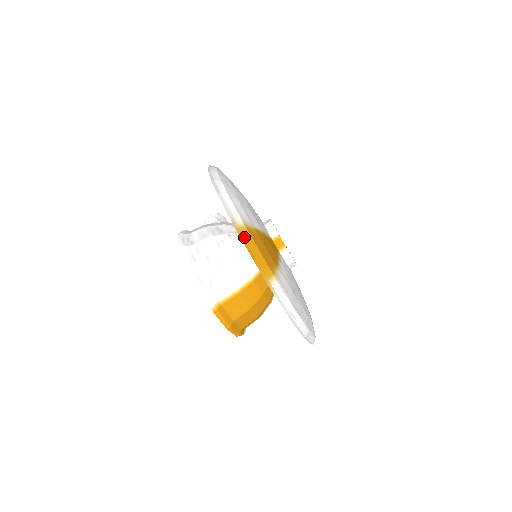
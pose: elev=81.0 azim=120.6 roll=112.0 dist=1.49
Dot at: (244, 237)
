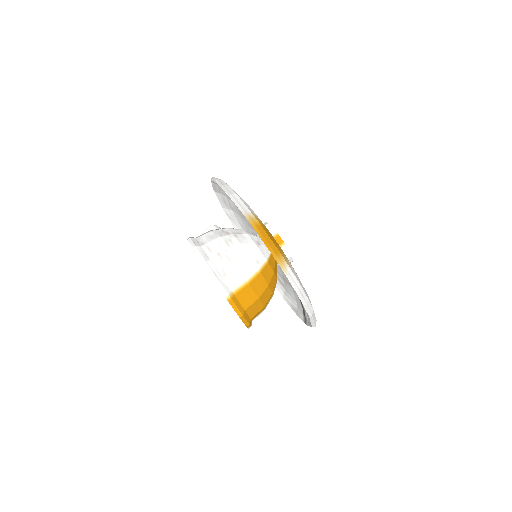
Dot at: (257, 227)
